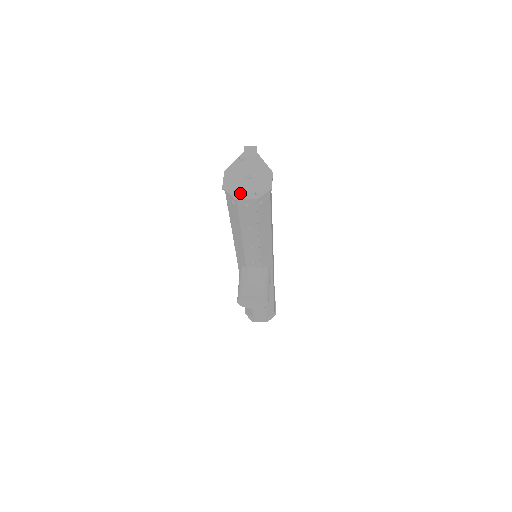
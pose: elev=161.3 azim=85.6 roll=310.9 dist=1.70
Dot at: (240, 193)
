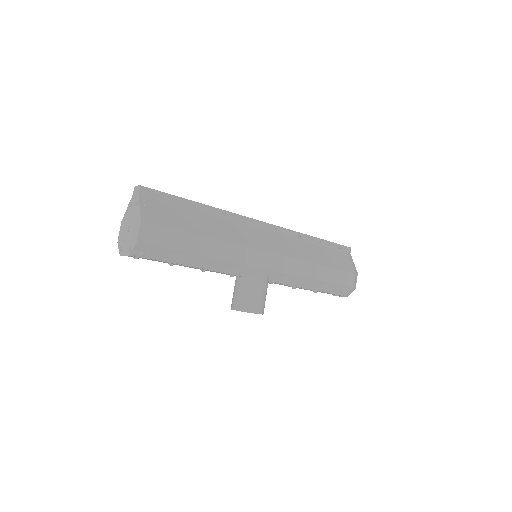
Dot at: (123, 249)
